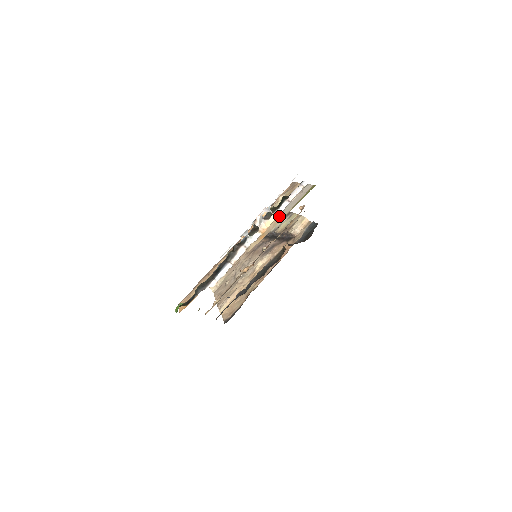
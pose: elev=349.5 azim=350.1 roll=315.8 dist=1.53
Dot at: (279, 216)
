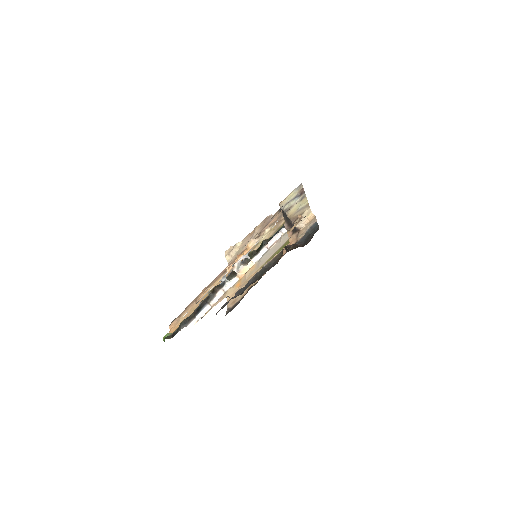
Dot at: (256, 264)
